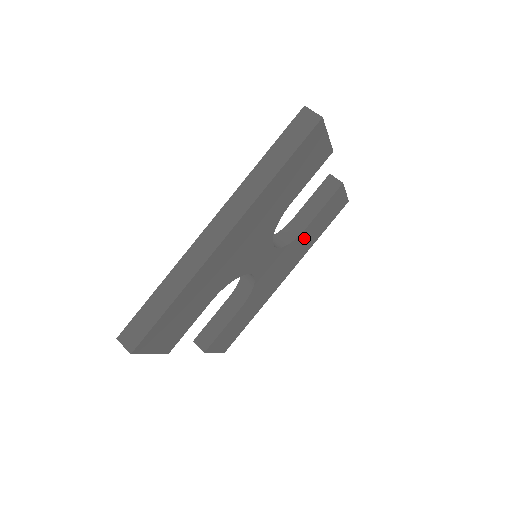
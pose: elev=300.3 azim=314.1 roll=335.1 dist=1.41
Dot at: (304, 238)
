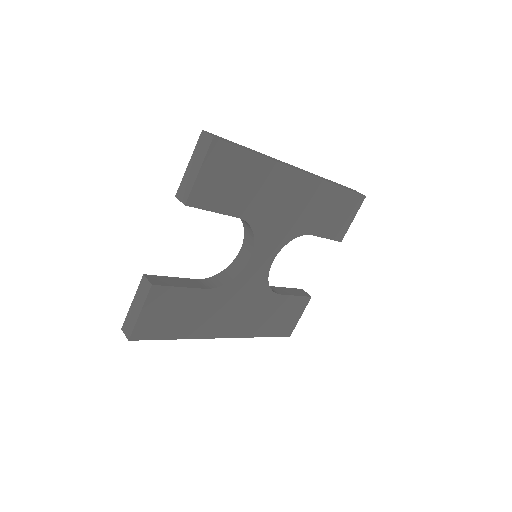
Dot at: (267, 307)
